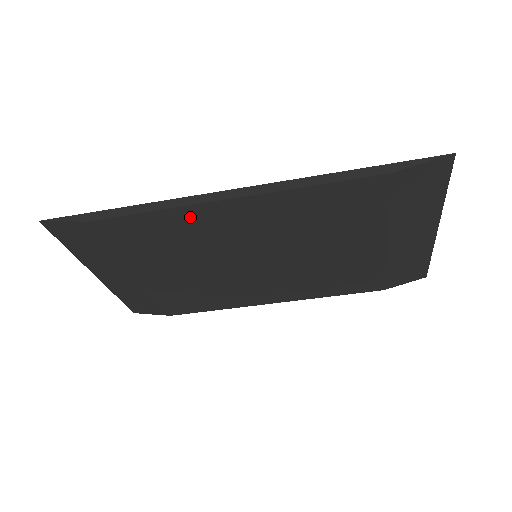
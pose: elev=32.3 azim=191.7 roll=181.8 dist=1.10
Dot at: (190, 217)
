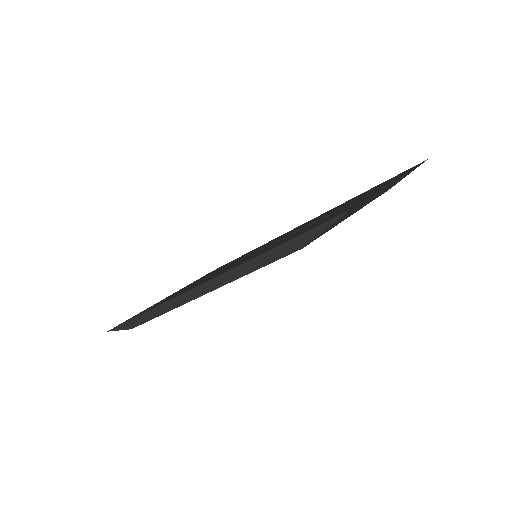
Dot at: occluded
